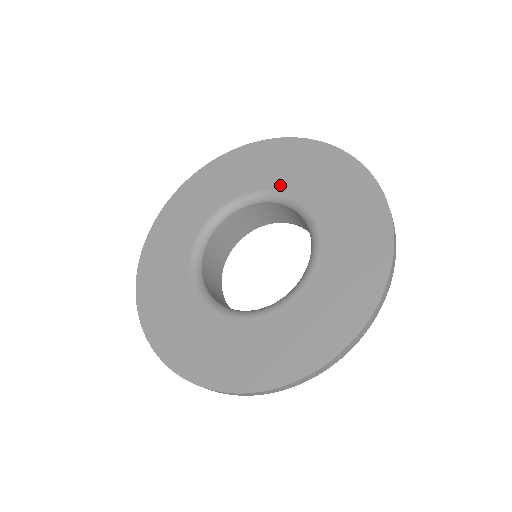
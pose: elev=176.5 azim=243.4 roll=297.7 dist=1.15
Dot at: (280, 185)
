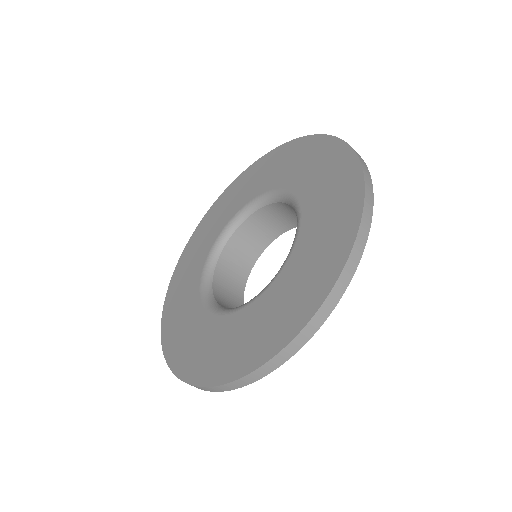
Dot at: (305, 204)
